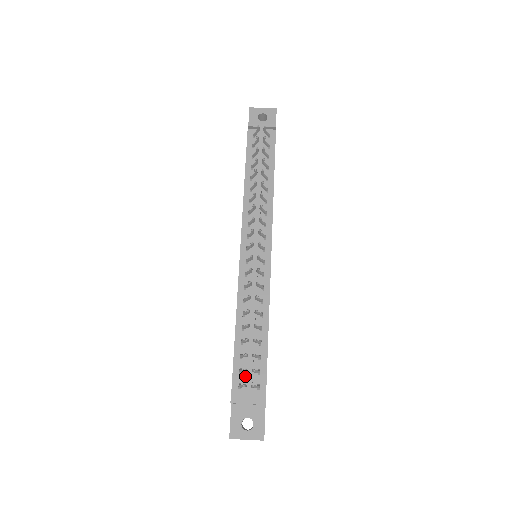
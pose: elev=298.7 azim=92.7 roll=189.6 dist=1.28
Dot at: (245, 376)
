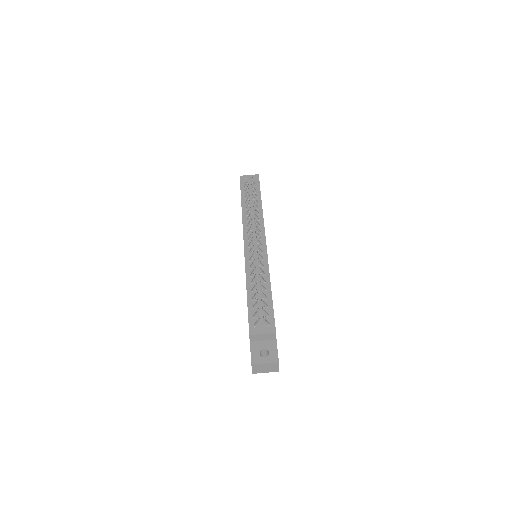
Dot at: occluded
